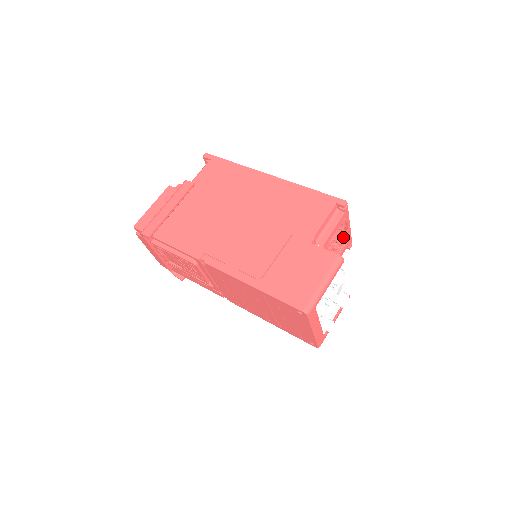
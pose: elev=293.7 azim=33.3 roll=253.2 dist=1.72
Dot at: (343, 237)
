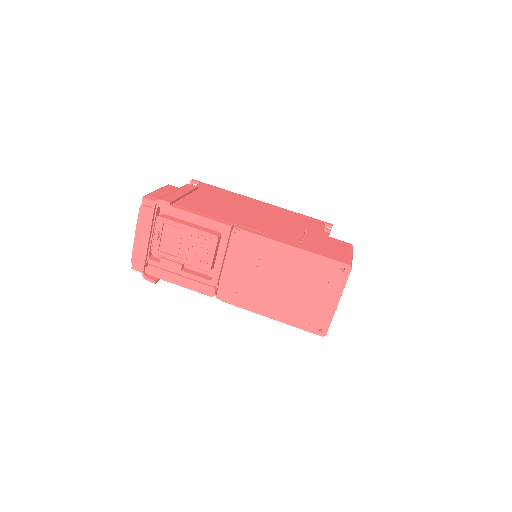
Dot at: occluded
